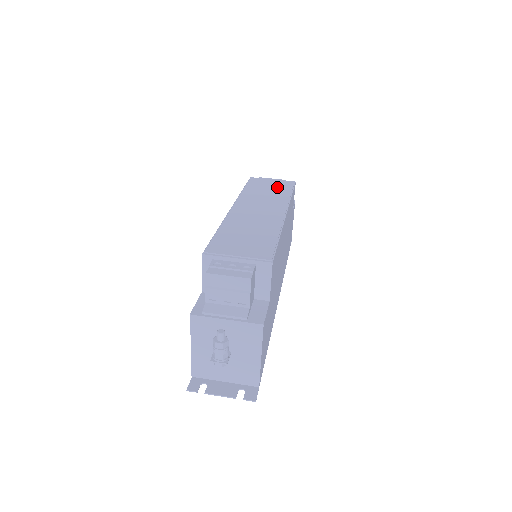
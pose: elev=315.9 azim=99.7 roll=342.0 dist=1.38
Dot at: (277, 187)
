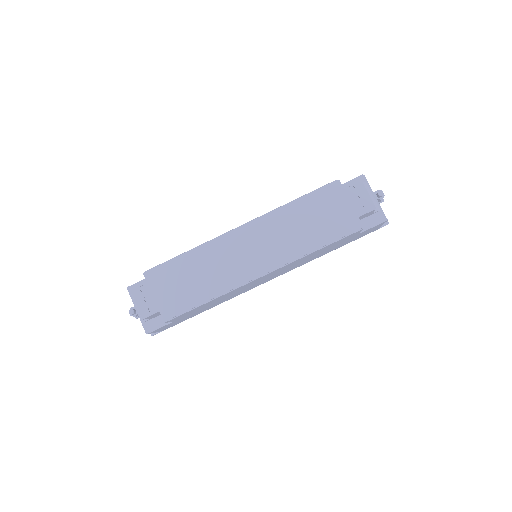
Dot at: (326, 225)
